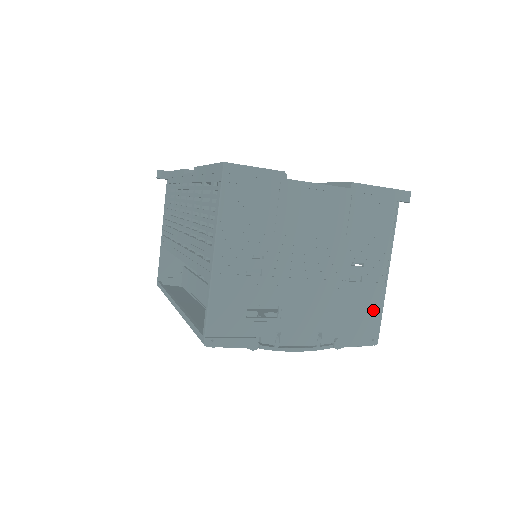
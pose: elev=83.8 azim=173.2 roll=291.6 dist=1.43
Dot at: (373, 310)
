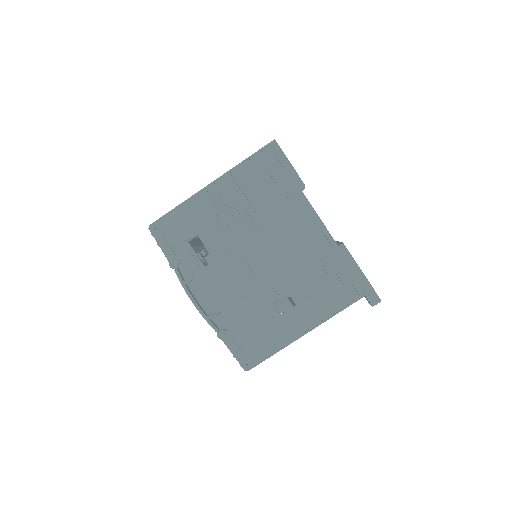
Dot at: (269, 344)
